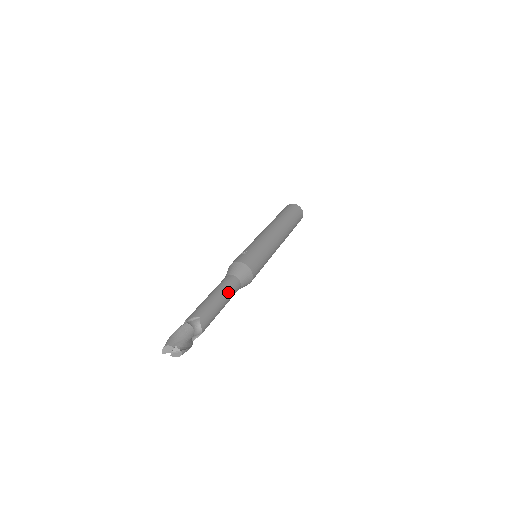
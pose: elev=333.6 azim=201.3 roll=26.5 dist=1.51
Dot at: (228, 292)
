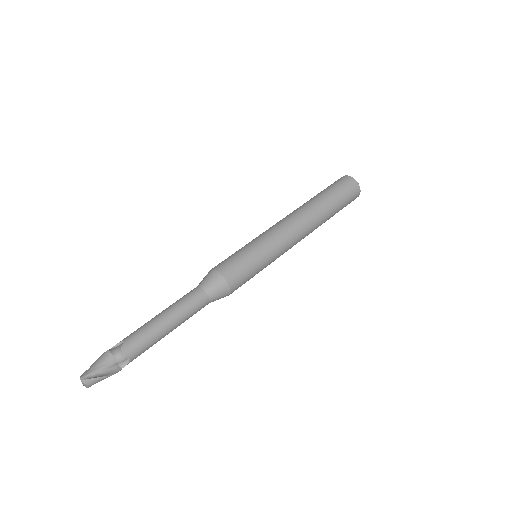
Dot at: (179, 307)
